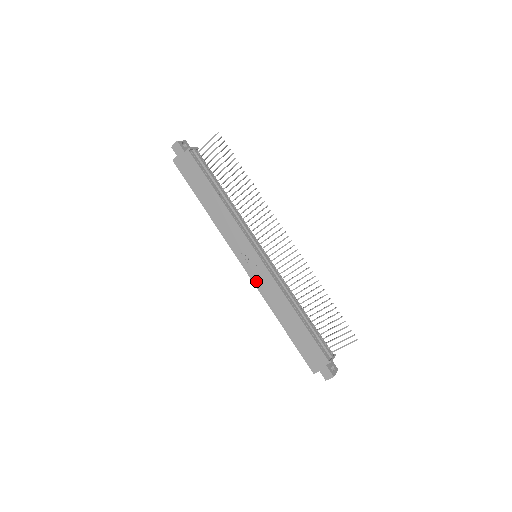
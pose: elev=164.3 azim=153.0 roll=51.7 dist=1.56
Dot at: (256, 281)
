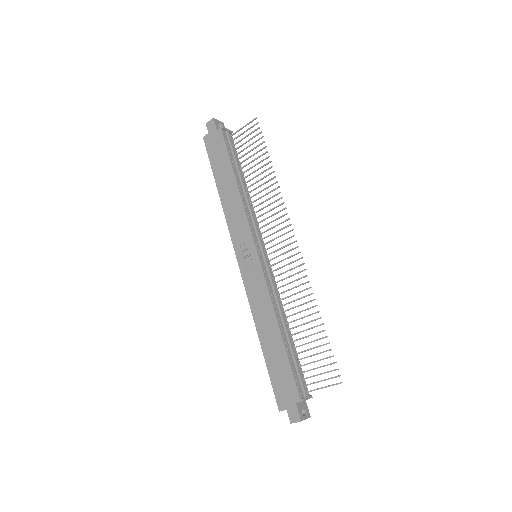
Dot at: (247, 282)
